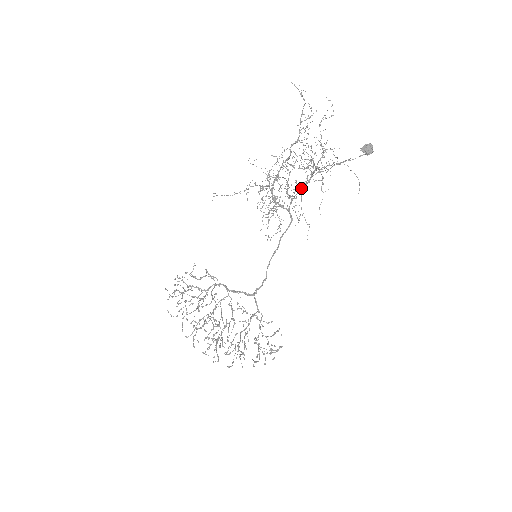
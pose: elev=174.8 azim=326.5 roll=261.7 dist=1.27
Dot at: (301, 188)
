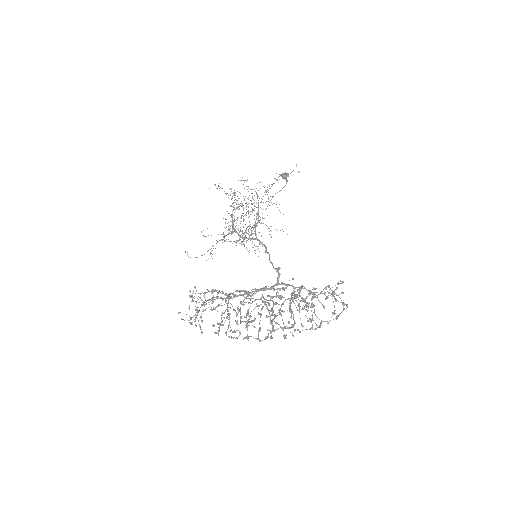
Dot at: occluded
